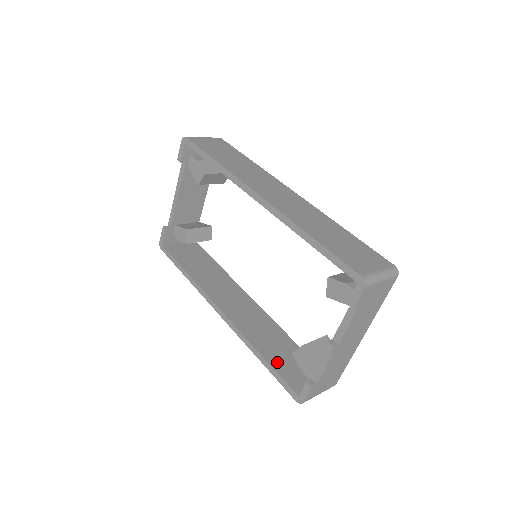
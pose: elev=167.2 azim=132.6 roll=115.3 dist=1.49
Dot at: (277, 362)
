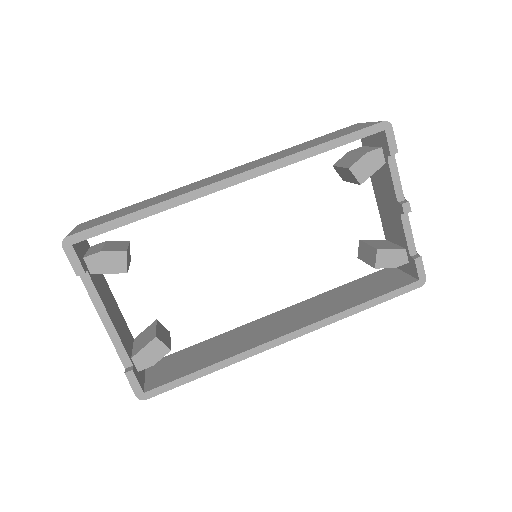
Dot at: (372, 294)
